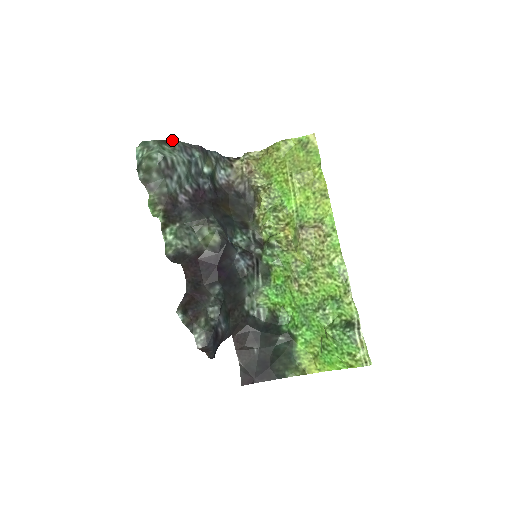
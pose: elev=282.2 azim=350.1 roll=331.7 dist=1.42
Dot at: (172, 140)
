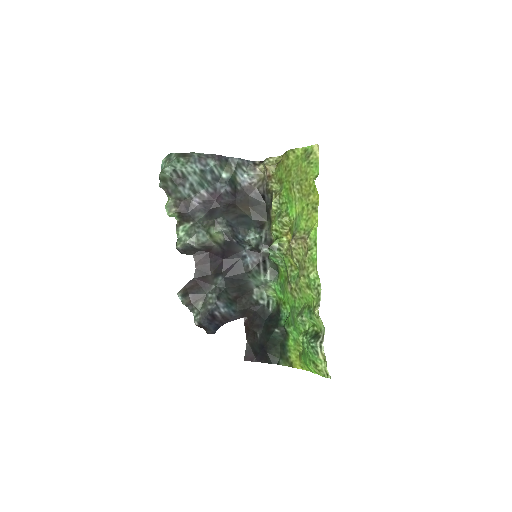
Dot at: (190, 152)
